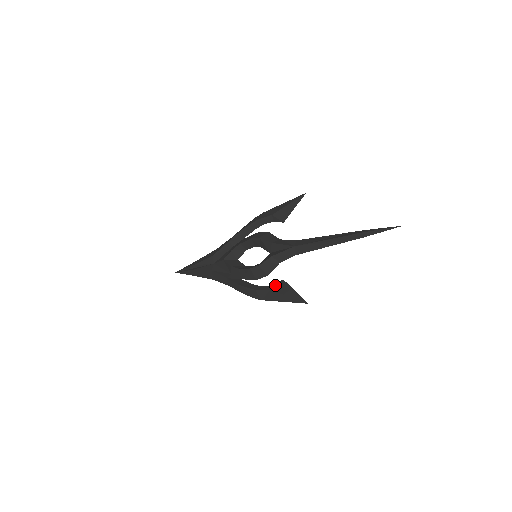
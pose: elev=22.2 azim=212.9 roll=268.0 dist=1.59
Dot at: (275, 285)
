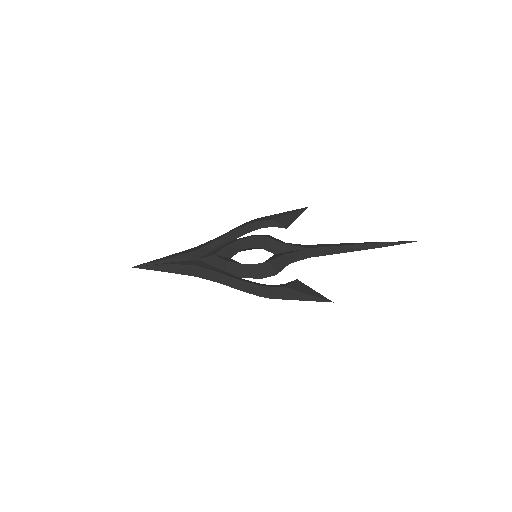
Dot at: (289, 283)
